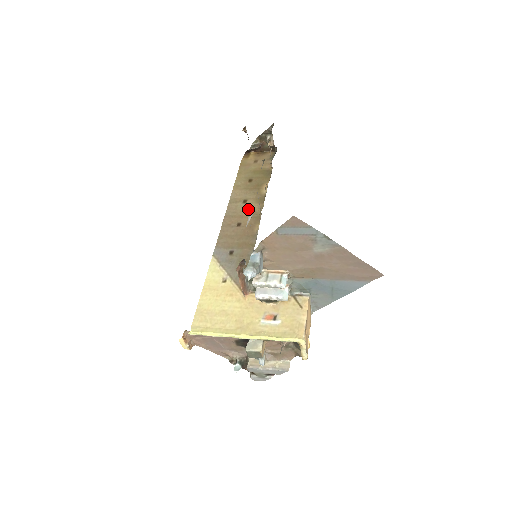
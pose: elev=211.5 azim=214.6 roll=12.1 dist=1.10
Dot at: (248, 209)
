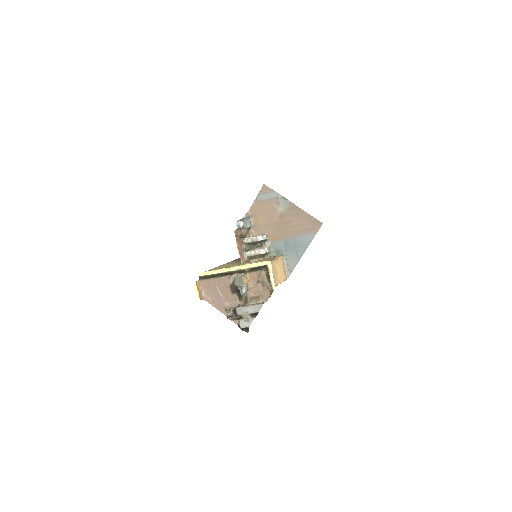
Dot at: occluded
